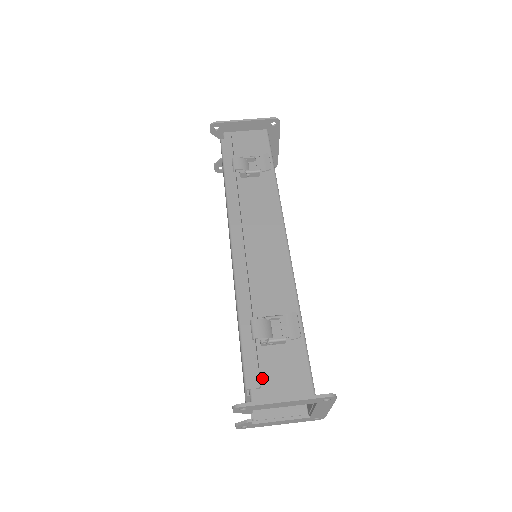
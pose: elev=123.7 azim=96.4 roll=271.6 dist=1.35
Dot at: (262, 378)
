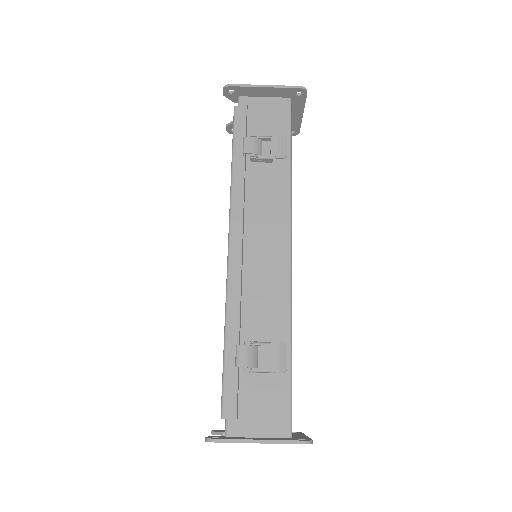
Dot at: (240, 408)
